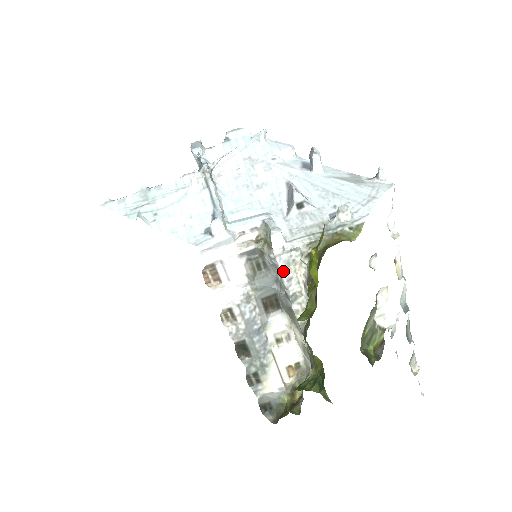
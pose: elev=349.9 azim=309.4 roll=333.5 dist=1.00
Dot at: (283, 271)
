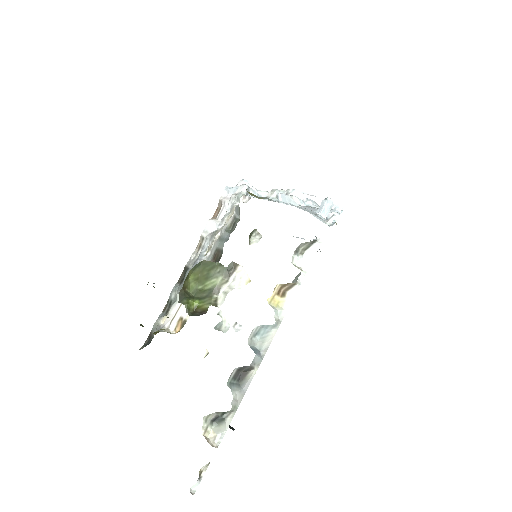
Dot at: (227, 213)
